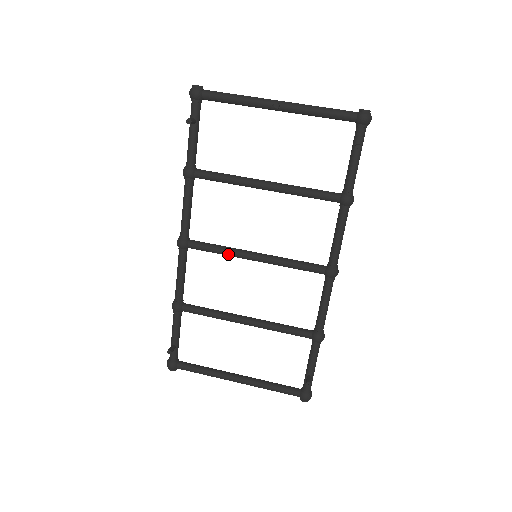
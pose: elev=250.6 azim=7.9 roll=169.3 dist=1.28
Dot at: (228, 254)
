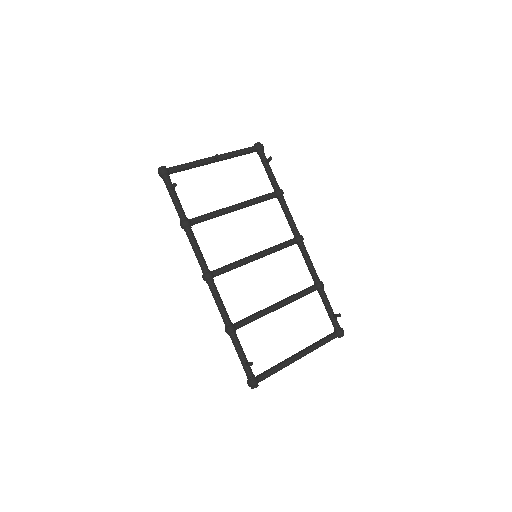
Dot at: (241, 264)
